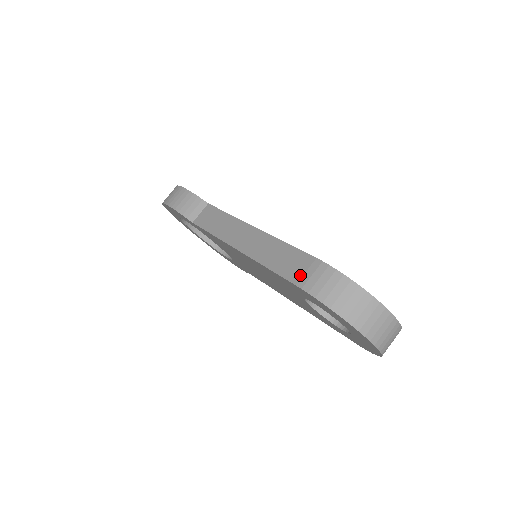
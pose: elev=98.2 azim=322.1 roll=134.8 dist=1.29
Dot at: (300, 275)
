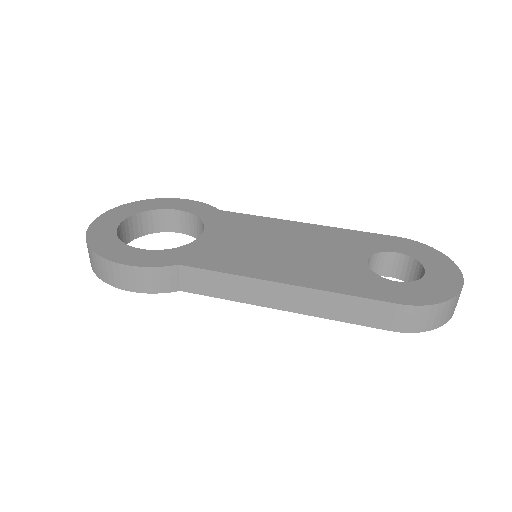
Dot at: (389, 322)
